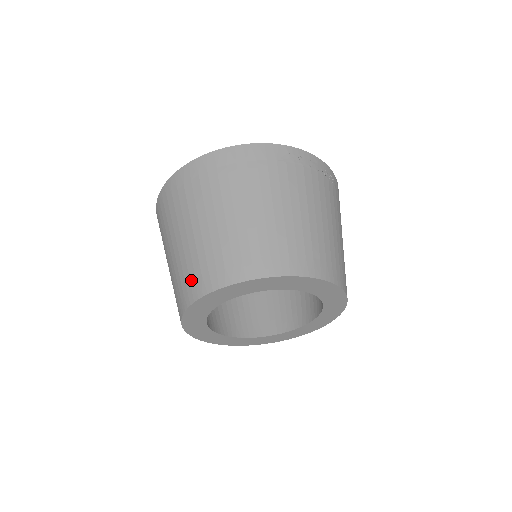
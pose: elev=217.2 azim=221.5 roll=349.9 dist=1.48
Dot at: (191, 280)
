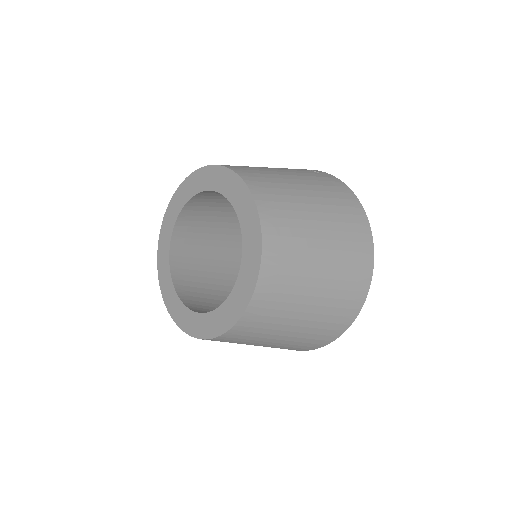
Dot at: occluded
